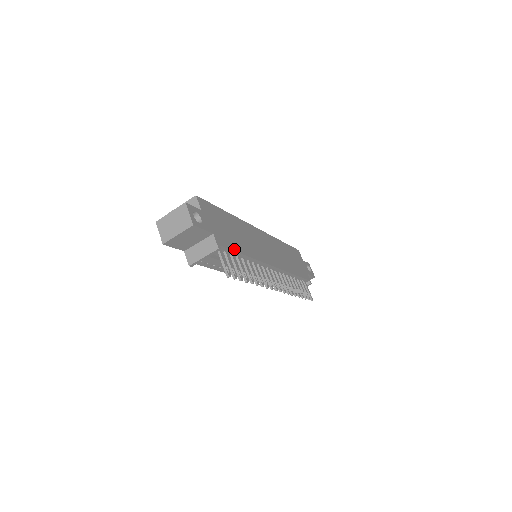
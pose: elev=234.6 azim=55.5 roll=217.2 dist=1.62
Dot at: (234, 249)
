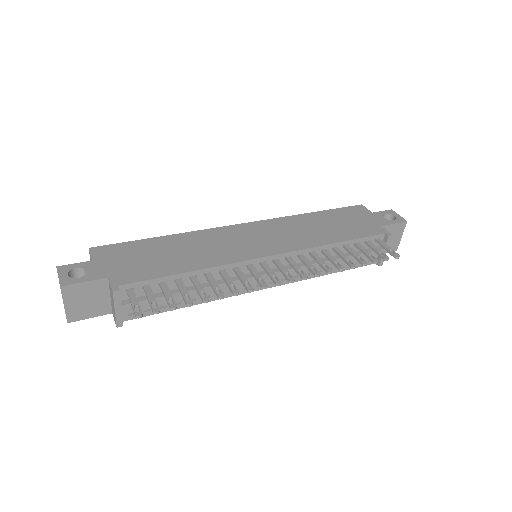
Dot at: (158, 276)
